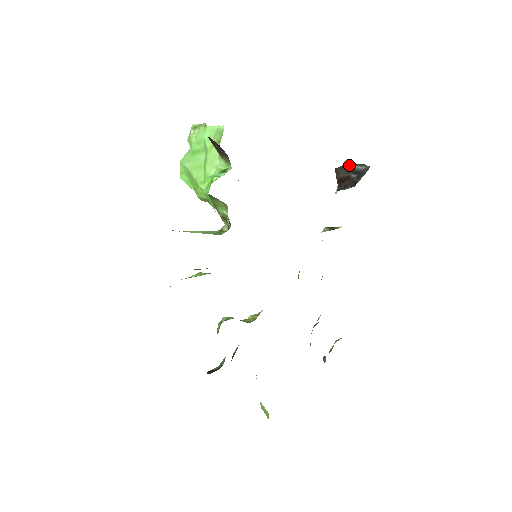
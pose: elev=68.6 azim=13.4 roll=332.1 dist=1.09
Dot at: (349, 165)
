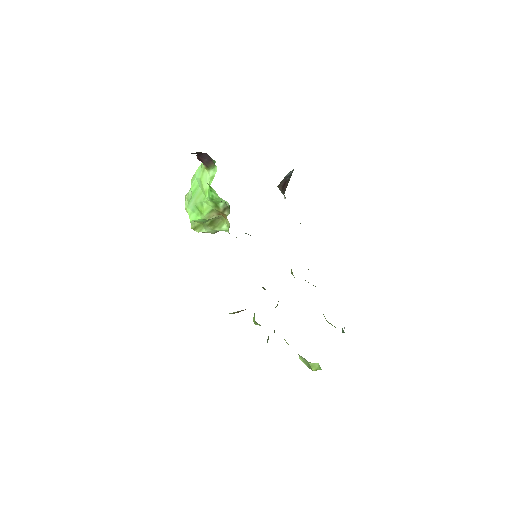
Dot at: occluded
